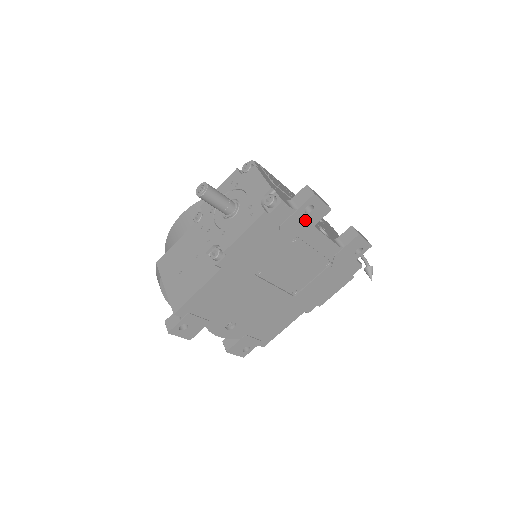
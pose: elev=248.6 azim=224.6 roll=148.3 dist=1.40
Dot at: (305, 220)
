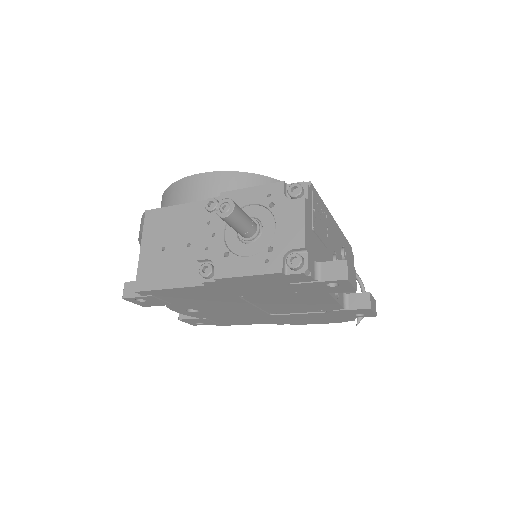
Dot at: (322, 288)
